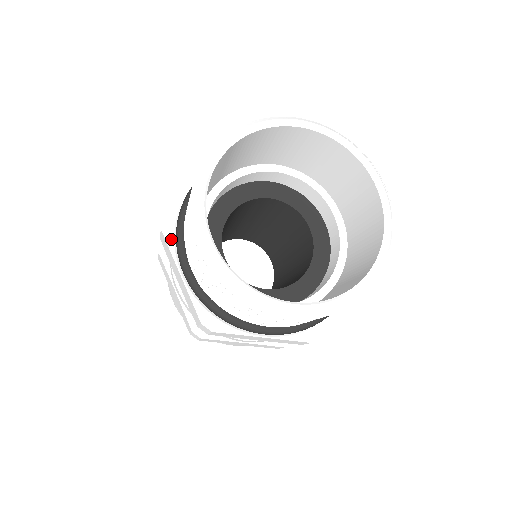
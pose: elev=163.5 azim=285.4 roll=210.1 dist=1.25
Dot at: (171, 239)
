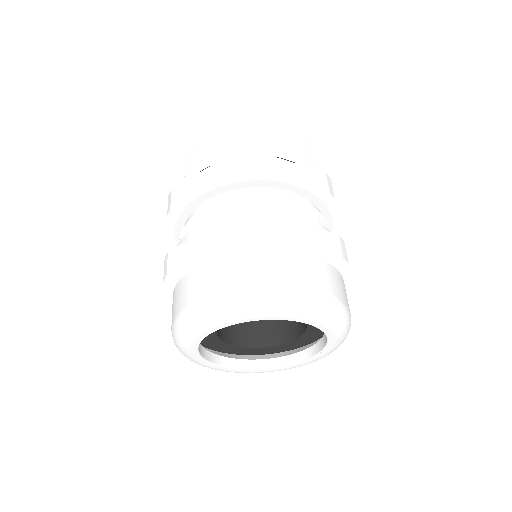
Dot at: occluded
